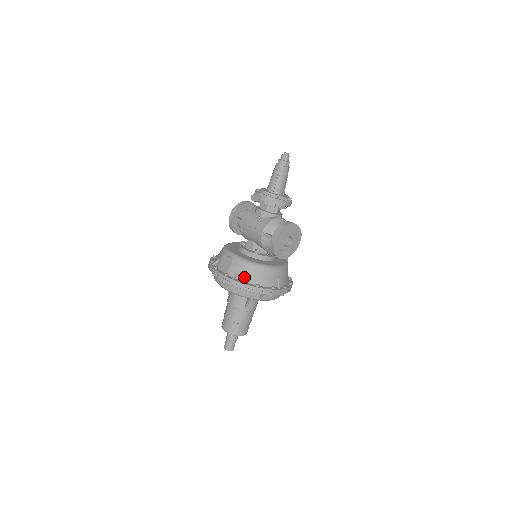
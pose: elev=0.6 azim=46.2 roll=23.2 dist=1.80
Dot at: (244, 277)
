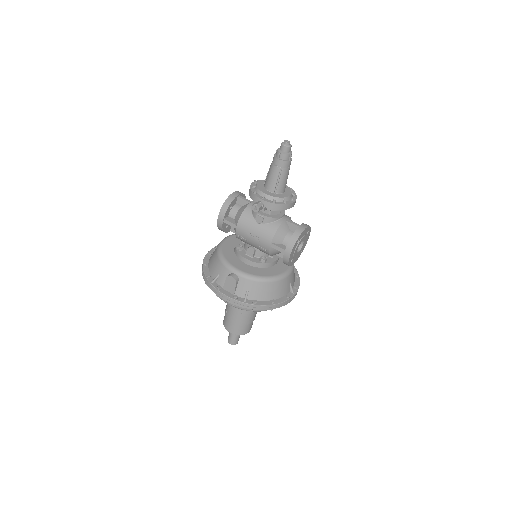
Dot at: (257, 296)
